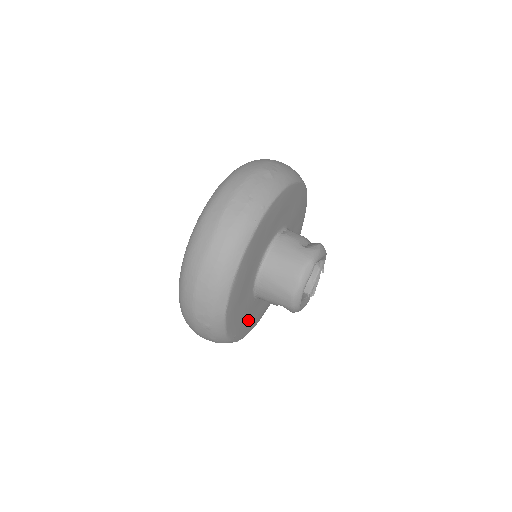
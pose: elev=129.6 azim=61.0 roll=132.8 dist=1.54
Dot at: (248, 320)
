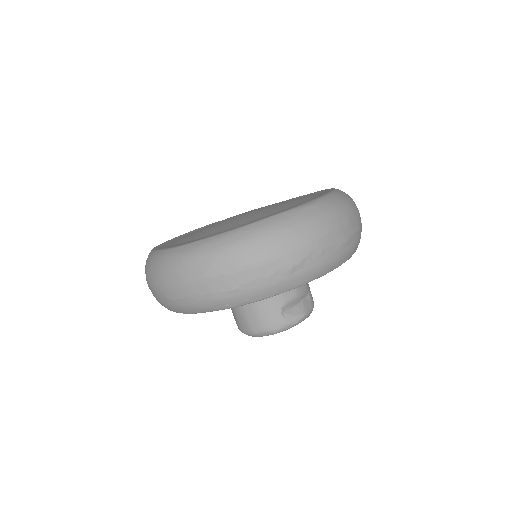
Dot at: occluded
